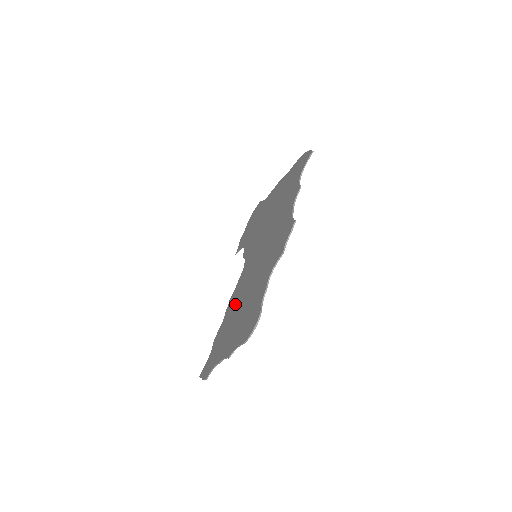
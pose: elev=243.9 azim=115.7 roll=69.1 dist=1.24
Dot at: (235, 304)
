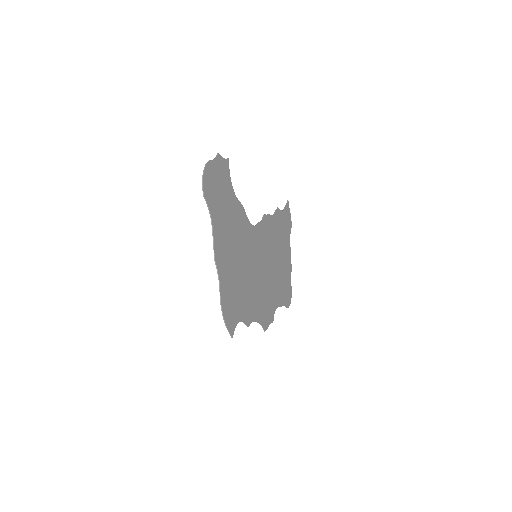
Dot at: (271, 241)
